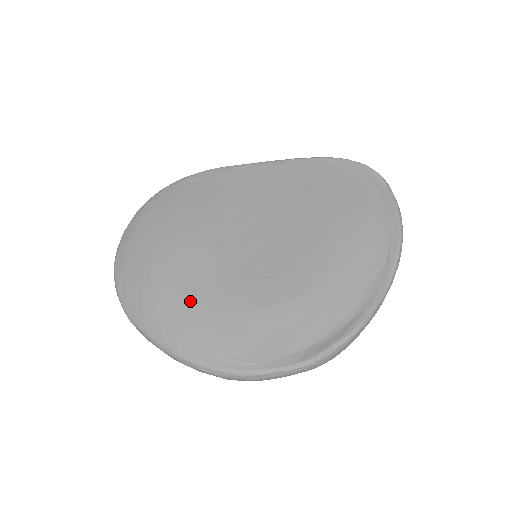
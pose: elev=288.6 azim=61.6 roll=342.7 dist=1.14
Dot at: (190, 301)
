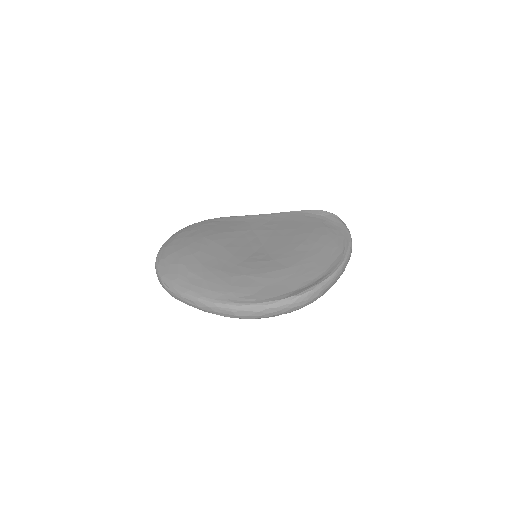
Dot at: (212, 270)
